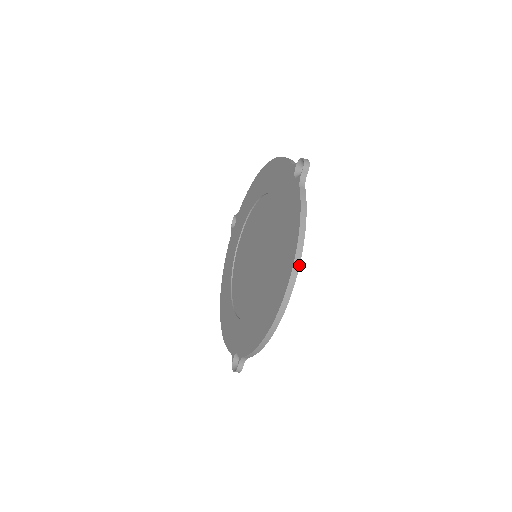
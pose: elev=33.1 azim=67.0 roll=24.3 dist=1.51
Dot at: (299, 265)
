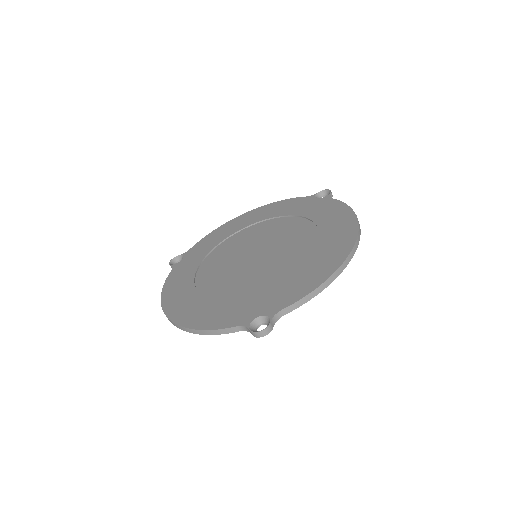
Dot at: occluded
